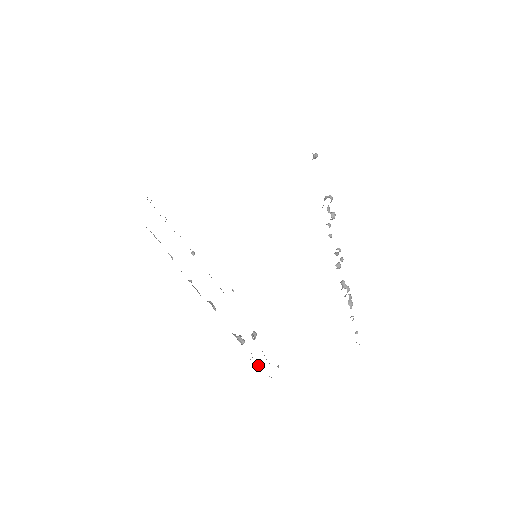
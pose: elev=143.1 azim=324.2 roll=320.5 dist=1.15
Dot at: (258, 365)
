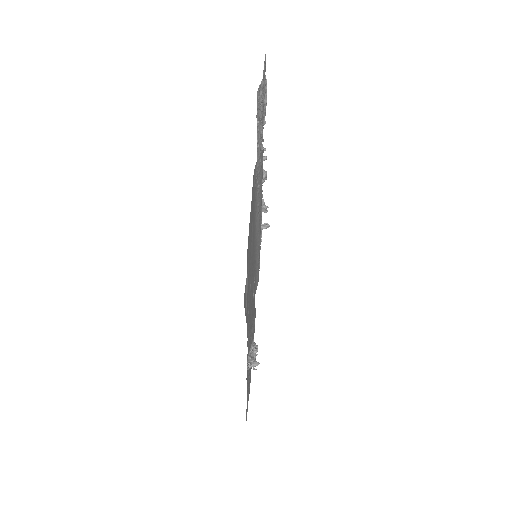
Dot at: occluded
